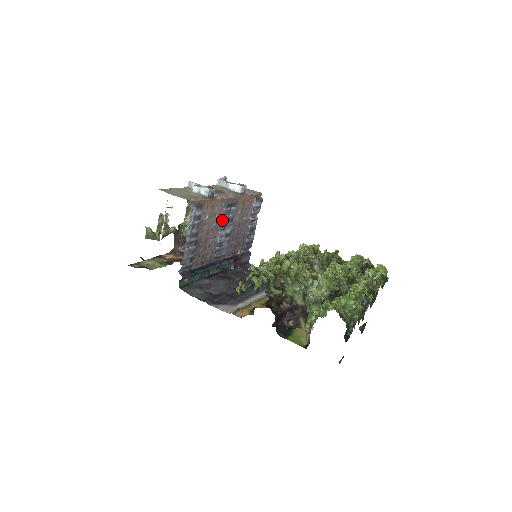
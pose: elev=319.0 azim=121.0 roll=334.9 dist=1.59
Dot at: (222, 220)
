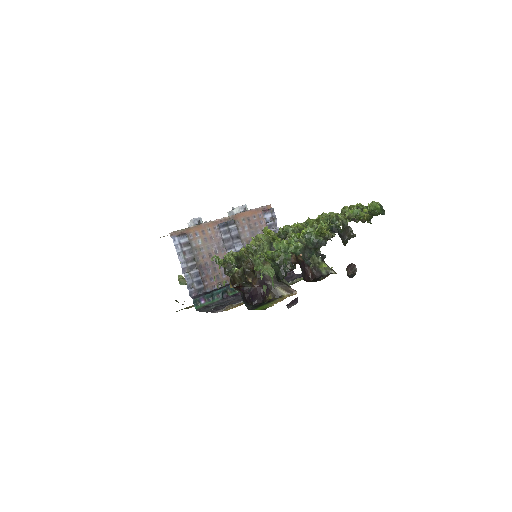
Dot at: (223, 240)
